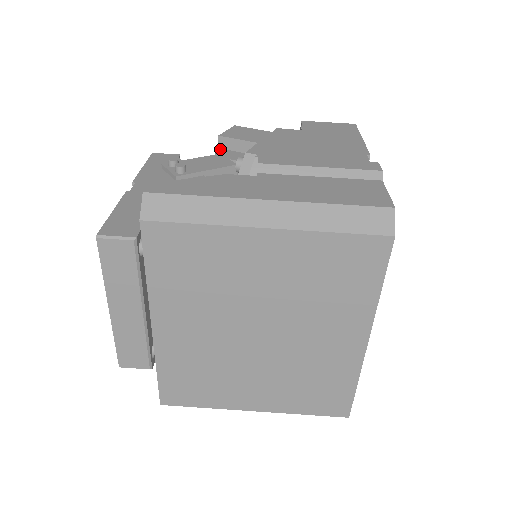
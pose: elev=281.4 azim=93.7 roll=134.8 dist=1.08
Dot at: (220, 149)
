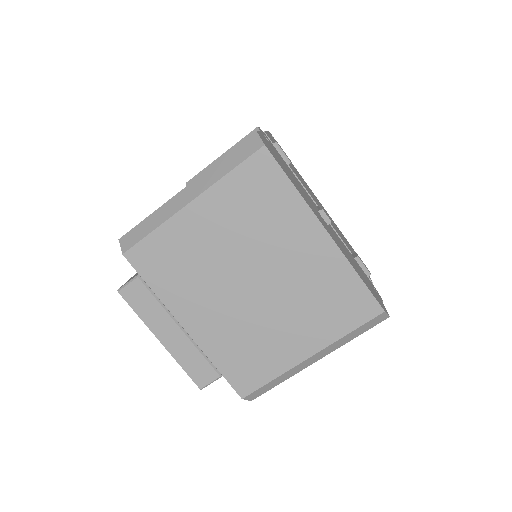
Dot at: occluded
